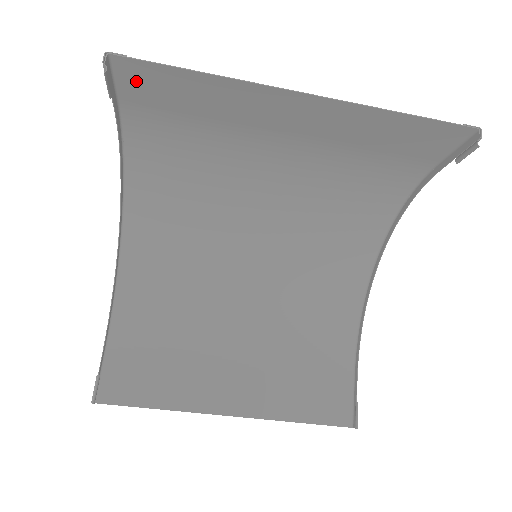
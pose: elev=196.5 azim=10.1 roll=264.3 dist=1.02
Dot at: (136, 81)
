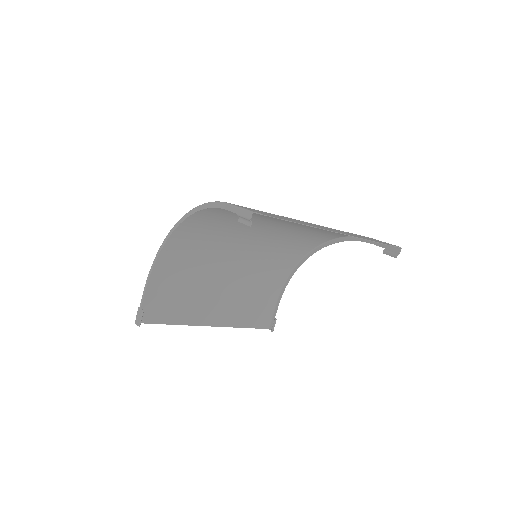
Dot at: occluded
